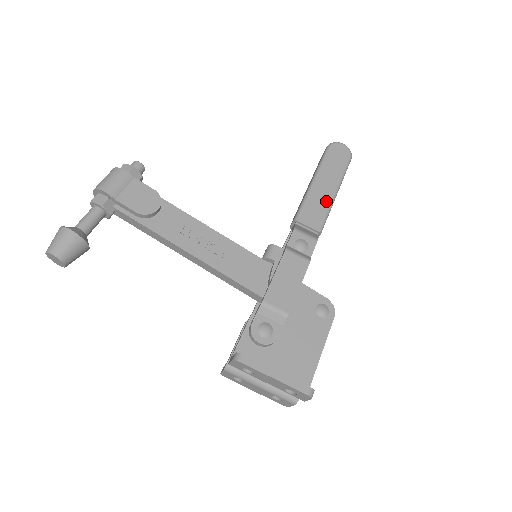
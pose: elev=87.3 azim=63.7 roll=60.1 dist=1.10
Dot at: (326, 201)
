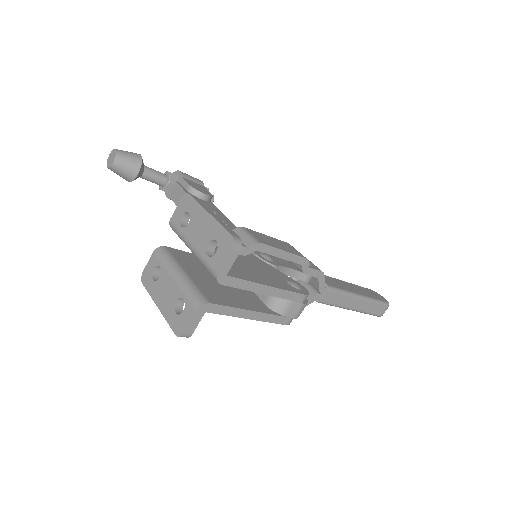
Dot at: (347, 289)
